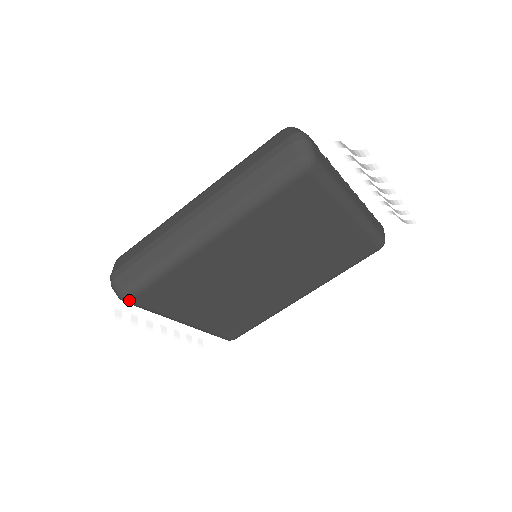
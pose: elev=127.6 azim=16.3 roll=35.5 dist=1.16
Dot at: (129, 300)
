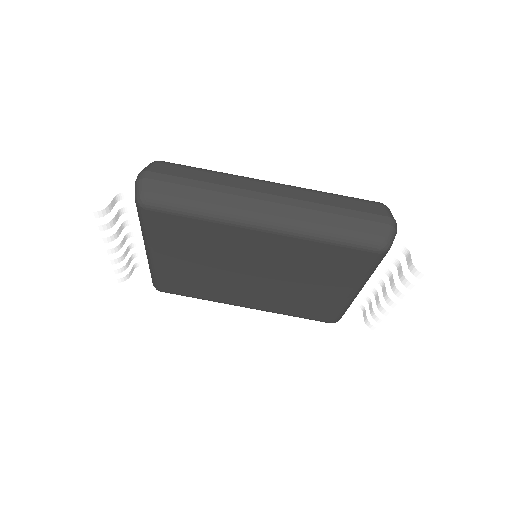
Dot at: (145, 207)
